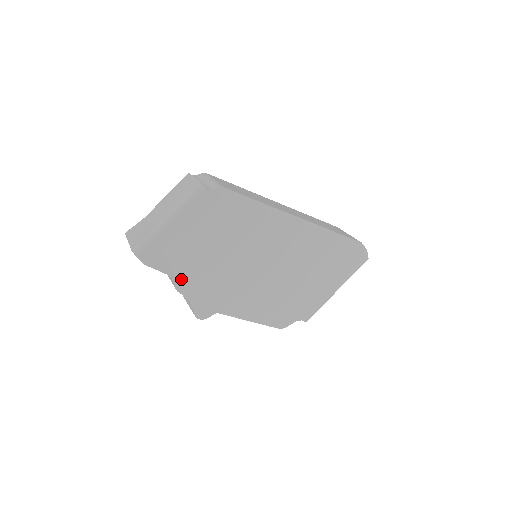
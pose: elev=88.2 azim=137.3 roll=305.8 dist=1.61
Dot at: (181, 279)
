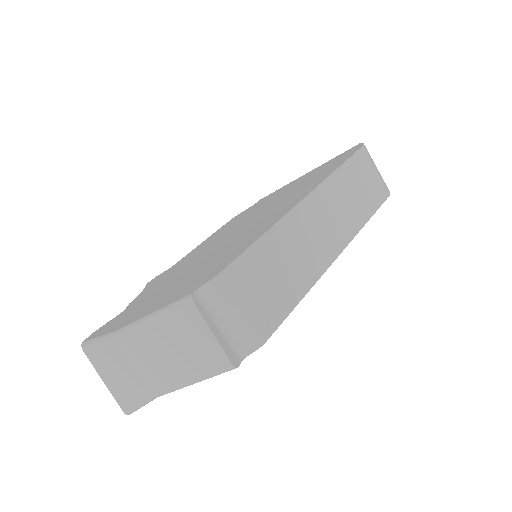
Dot at: occluded
